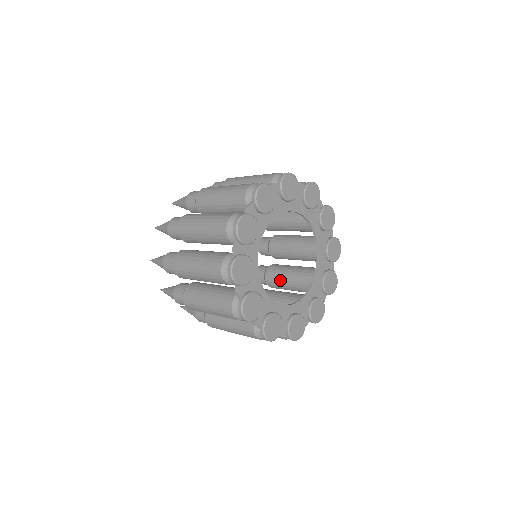
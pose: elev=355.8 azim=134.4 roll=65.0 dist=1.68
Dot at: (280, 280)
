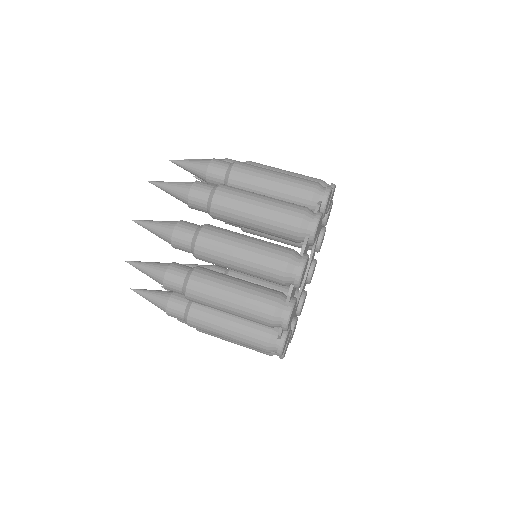
Dot at: occluded
